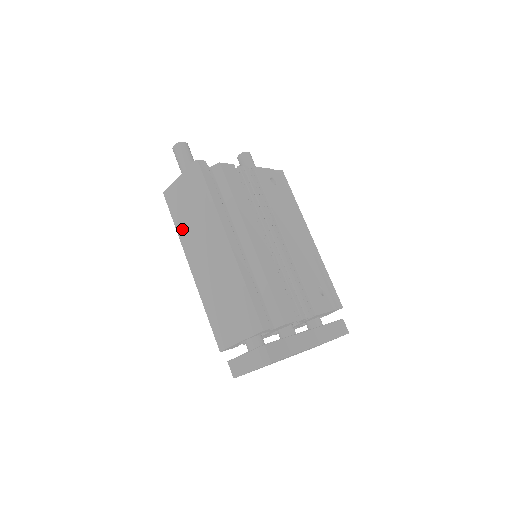
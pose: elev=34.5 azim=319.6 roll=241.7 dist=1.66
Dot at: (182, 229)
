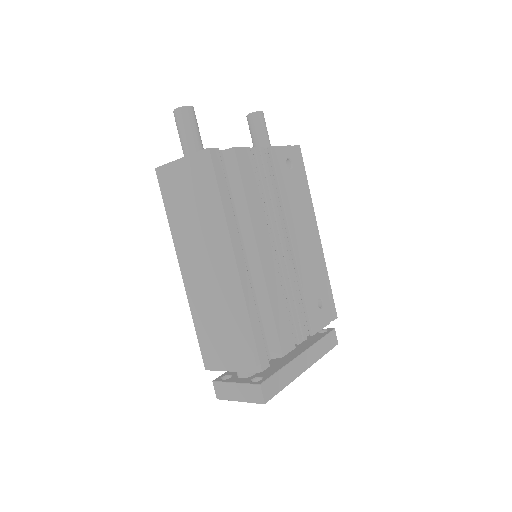
Dot at: (176, 224)
